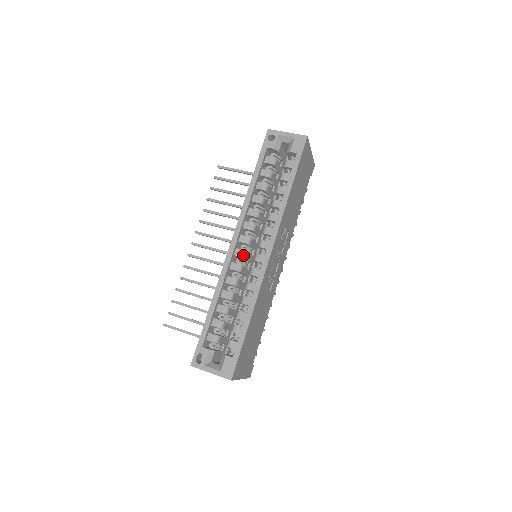
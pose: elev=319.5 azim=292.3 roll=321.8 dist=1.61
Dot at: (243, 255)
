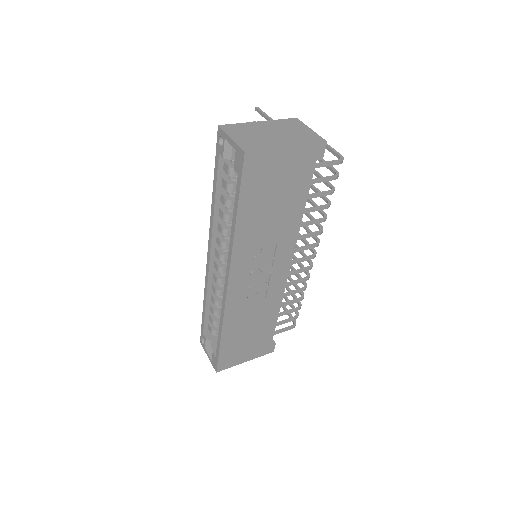
Dot at: (218, 270)
